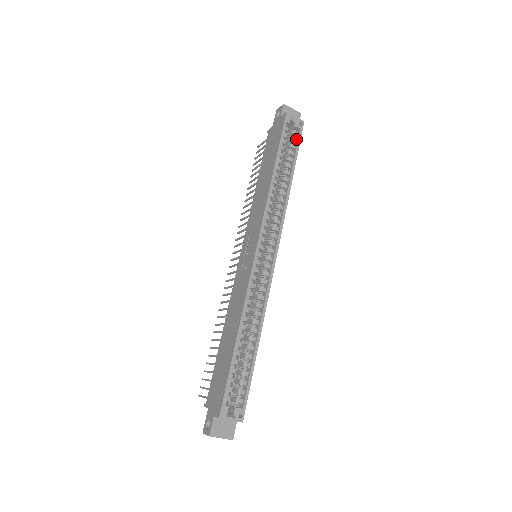
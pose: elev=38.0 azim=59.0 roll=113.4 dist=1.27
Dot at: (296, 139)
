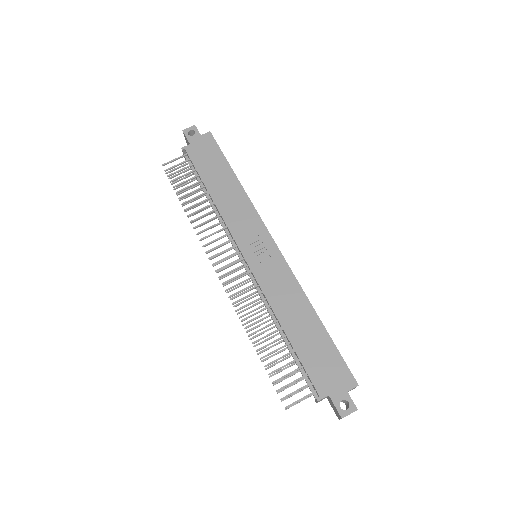
Dot at: occluded
